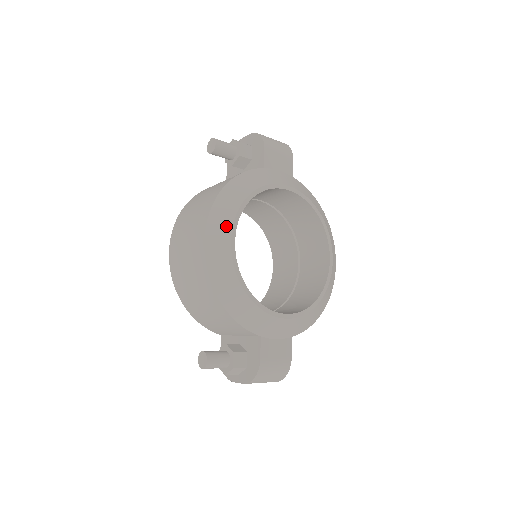
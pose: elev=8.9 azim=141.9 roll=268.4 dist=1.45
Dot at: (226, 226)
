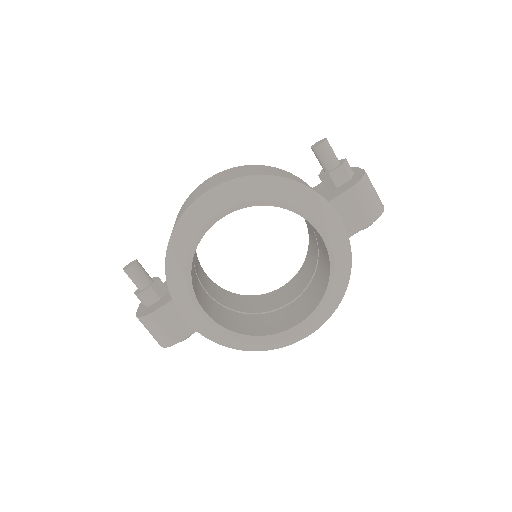
Dot at: (231, 200)
